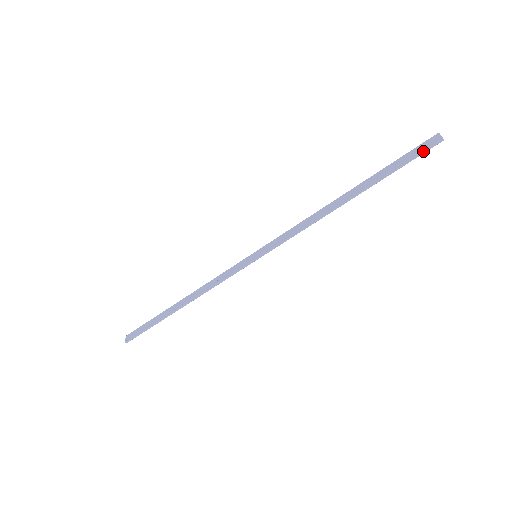
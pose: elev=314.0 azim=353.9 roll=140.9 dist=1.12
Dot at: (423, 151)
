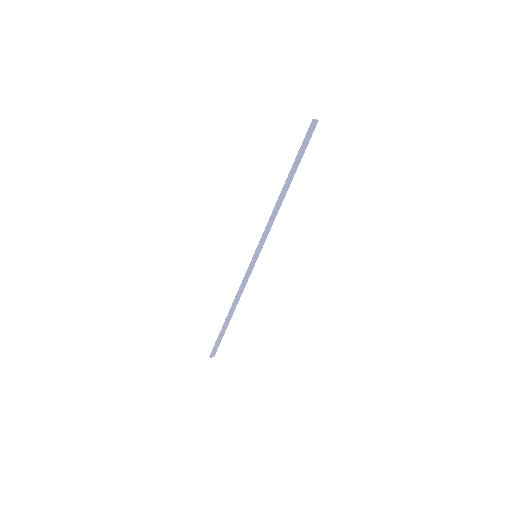
Dot at: (307, 133)
